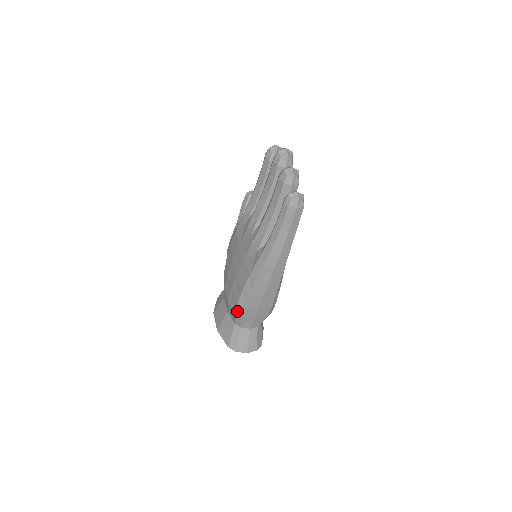
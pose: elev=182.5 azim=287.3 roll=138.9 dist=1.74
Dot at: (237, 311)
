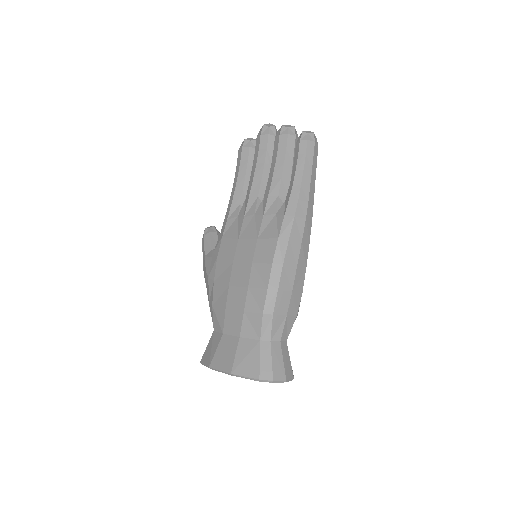
Dot at: (267, 305)
